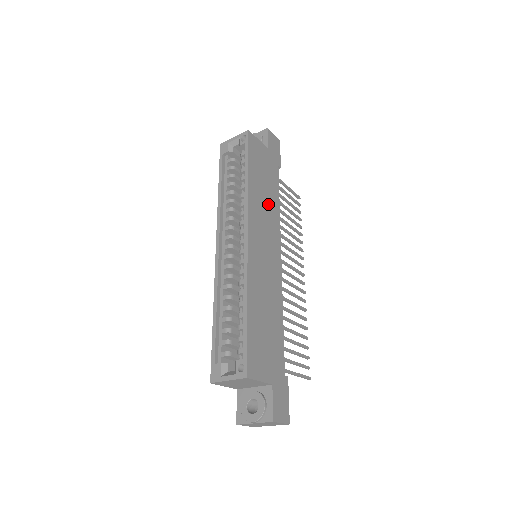
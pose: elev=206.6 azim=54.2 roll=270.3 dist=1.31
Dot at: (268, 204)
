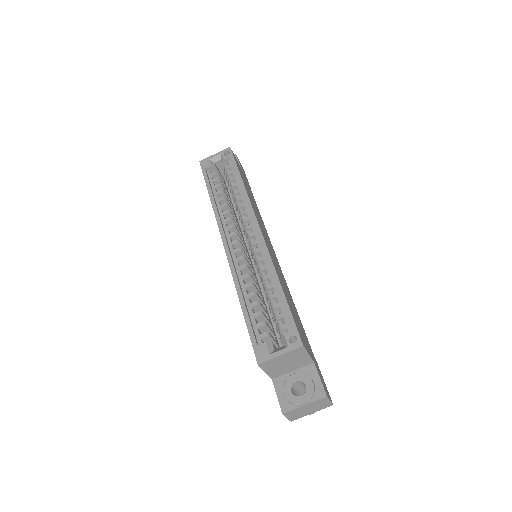
Dot at: (257, 211)
